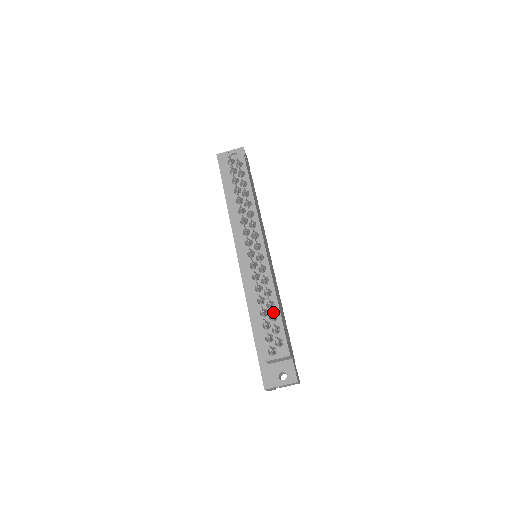
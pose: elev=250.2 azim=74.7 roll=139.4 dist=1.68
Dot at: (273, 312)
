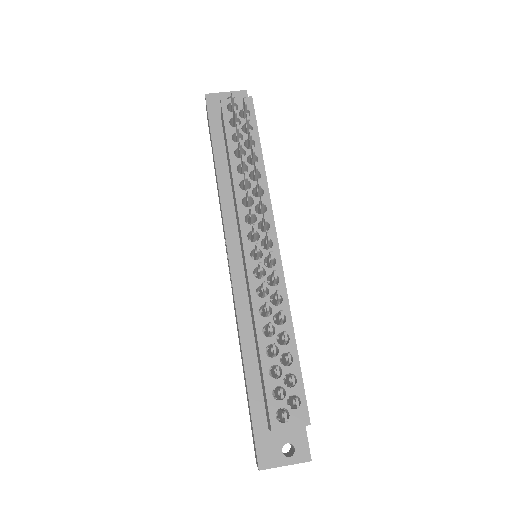
Dot at: (287, 351)
